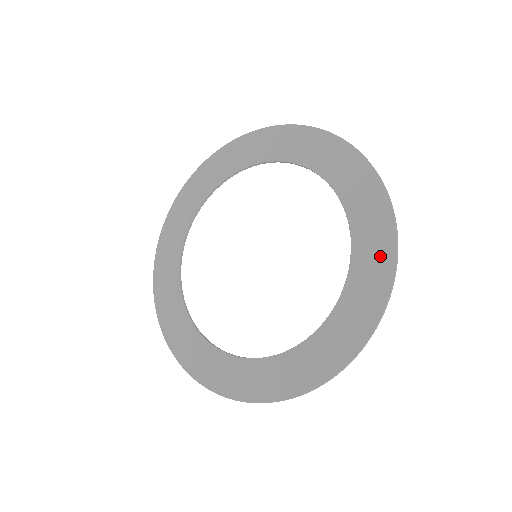
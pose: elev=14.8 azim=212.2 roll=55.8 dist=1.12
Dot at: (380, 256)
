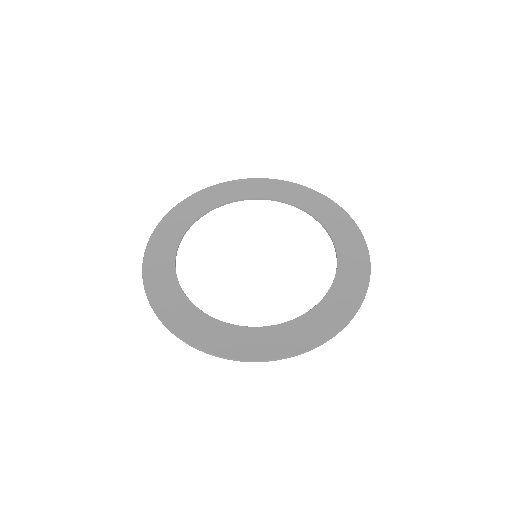
Dot at: (348, 229)
